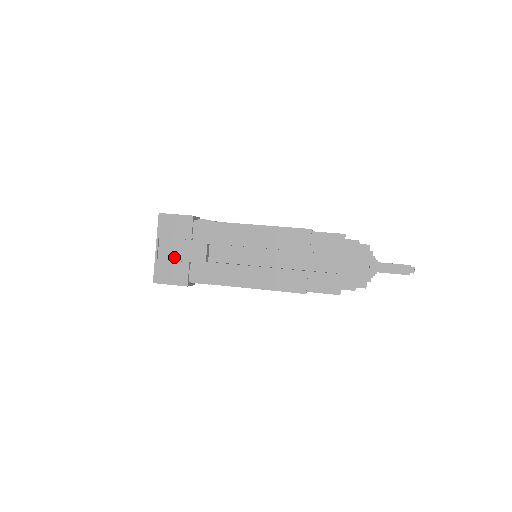
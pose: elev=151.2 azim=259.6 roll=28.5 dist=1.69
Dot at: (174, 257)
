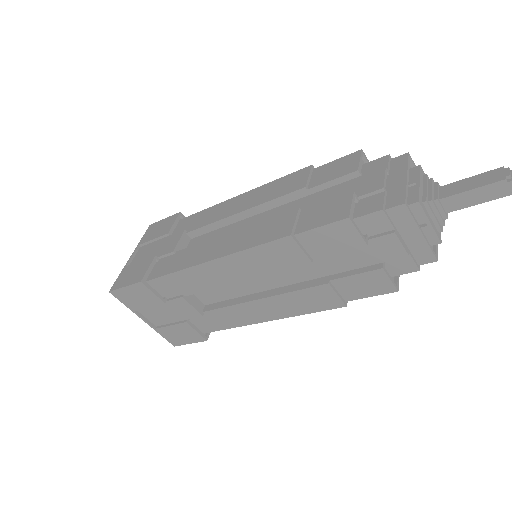
Dot at: occluded
